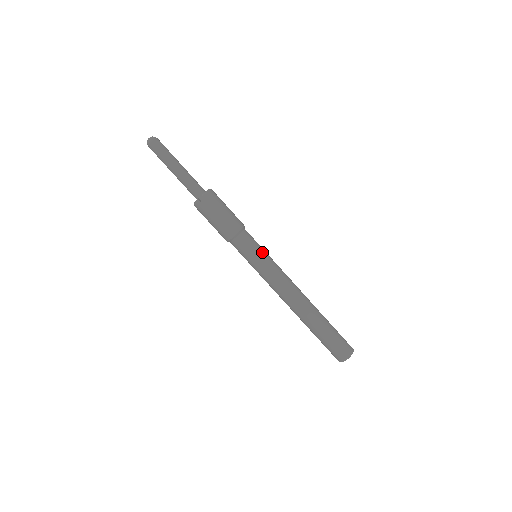
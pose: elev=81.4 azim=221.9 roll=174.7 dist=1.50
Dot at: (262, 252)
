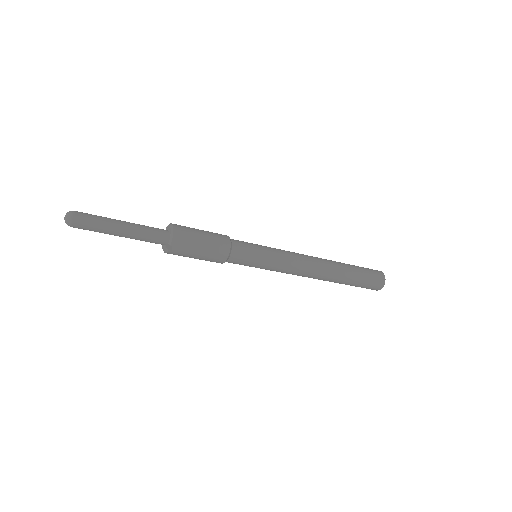
Dot at: (262, 253)
